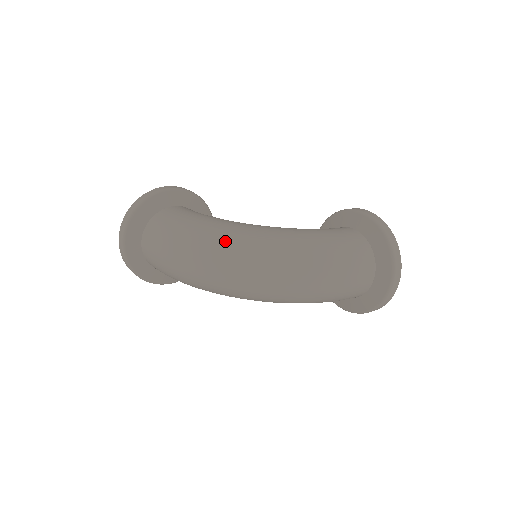
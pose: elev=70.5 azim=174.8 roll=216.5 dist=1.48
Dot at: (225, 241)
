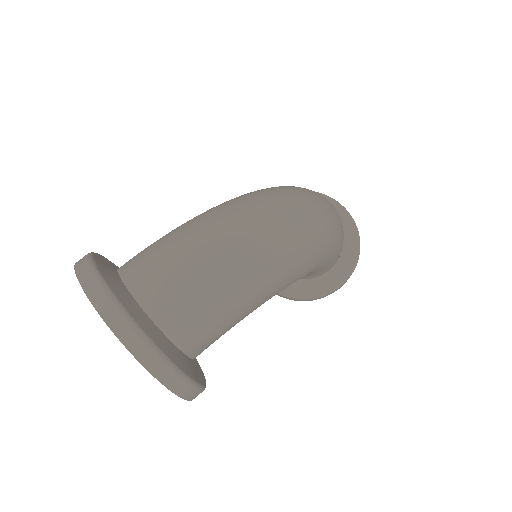
Dot at: (243, 197)
